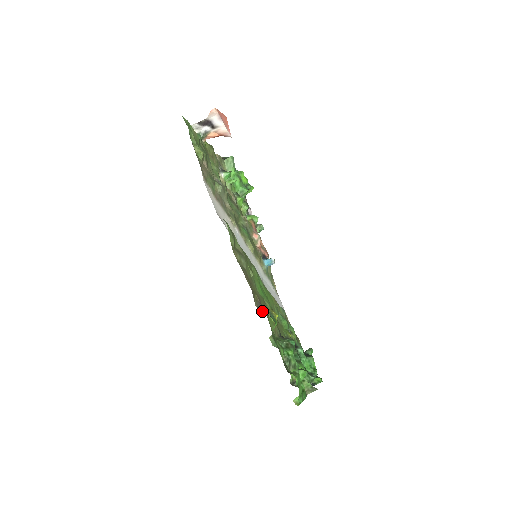
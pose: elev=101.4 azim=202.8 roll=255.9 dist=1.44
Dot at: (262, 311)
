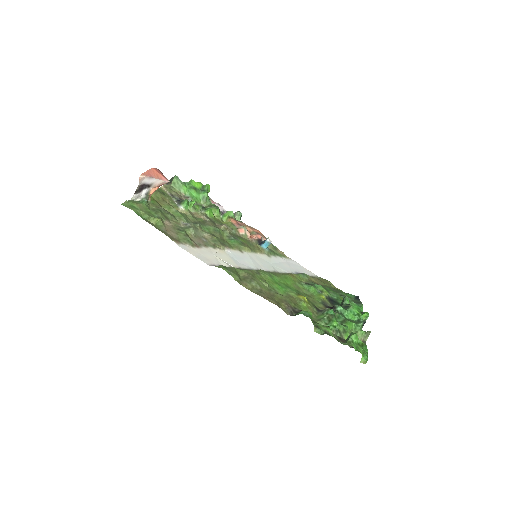
Dot at: (294, 312)
